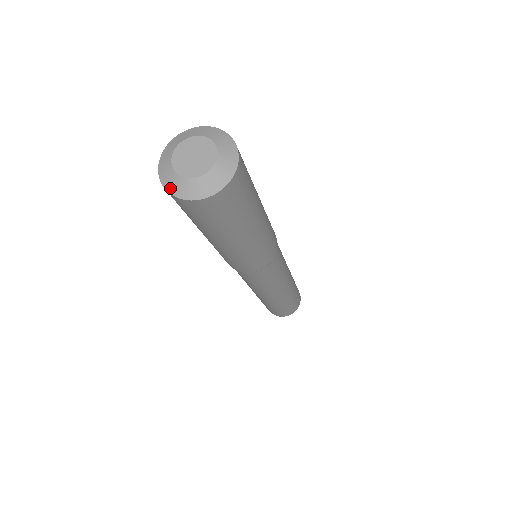
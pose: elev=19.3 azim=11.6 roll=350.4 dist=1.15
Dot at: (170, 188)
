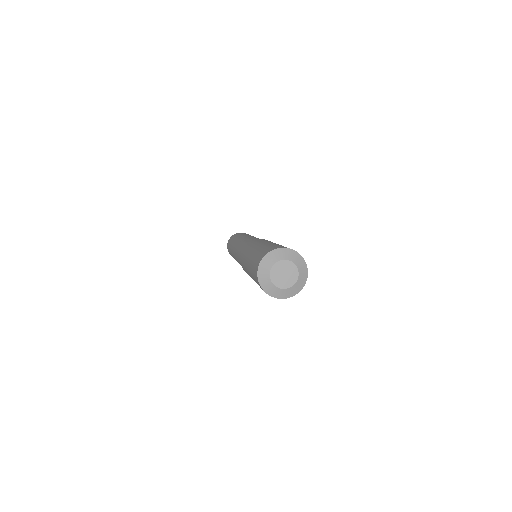
Dot at: (287, 296)
